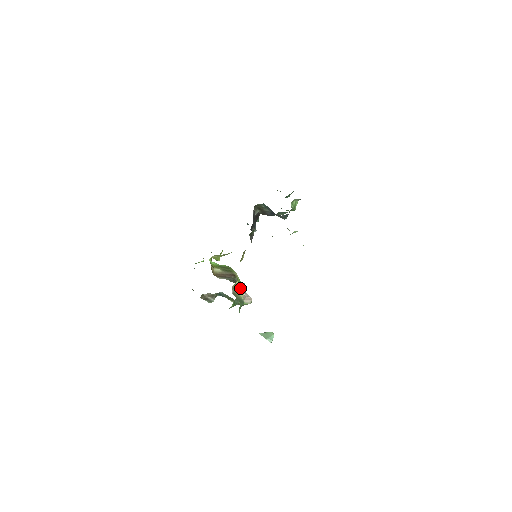
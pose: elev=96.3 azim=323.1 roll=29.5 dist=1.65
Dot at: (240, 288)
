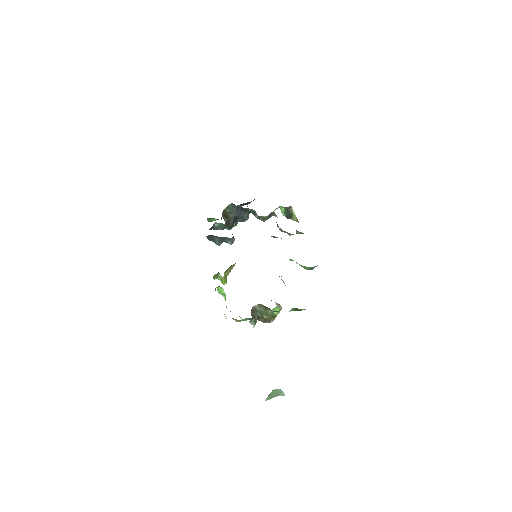
Dot at: (279, 276)
